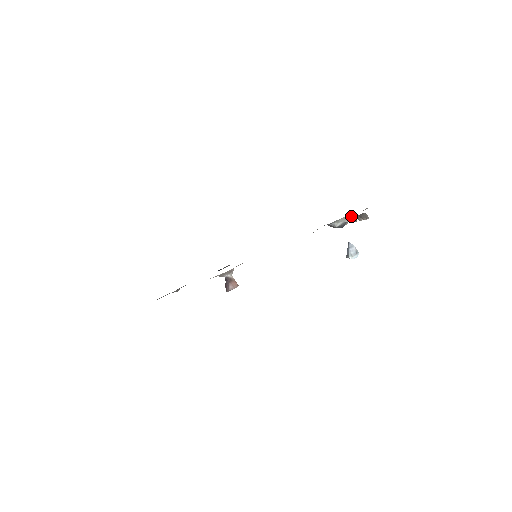
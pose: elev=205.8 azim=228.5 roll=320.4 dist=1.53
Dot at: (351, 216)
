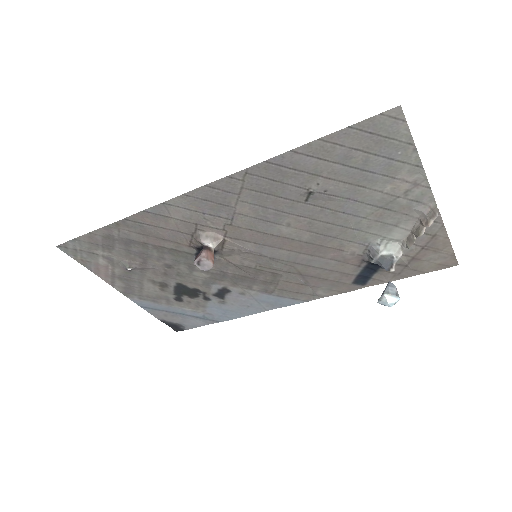
Dot at: (407, 237)
